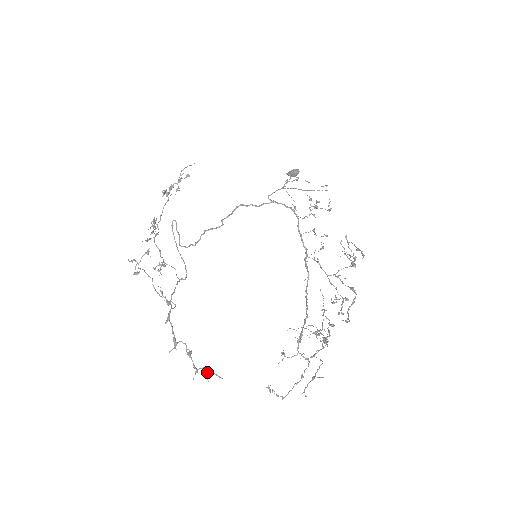
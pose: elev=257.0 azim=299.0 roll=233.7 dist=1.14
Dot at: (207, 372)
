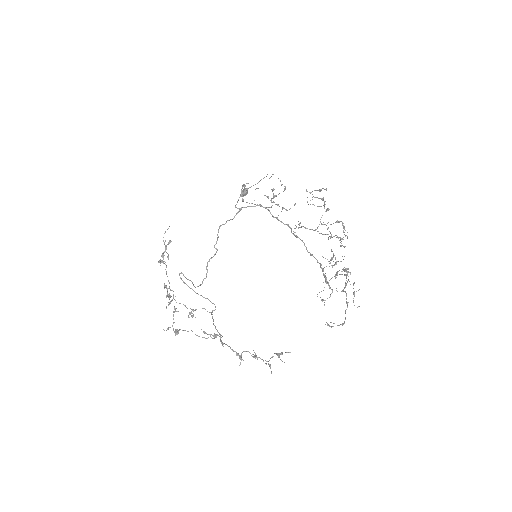
Dot at: occluded
